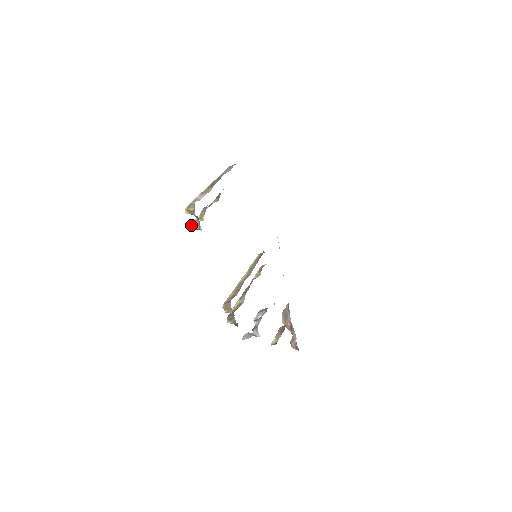
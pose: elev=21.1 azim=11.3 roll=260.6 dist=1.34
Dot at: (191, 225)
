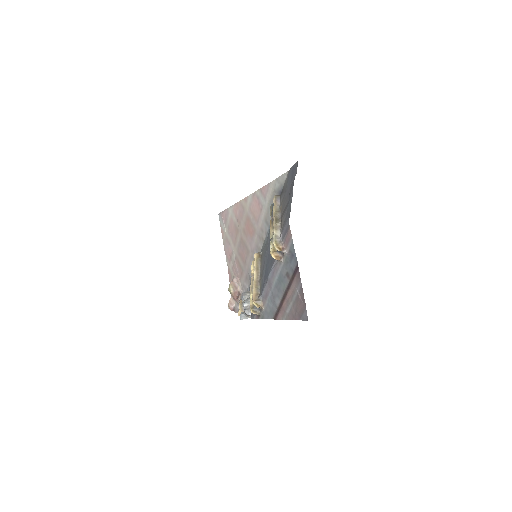
Dot at: (273, 256)
